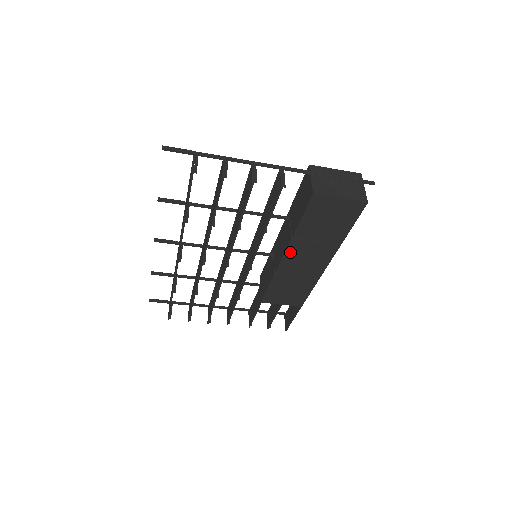
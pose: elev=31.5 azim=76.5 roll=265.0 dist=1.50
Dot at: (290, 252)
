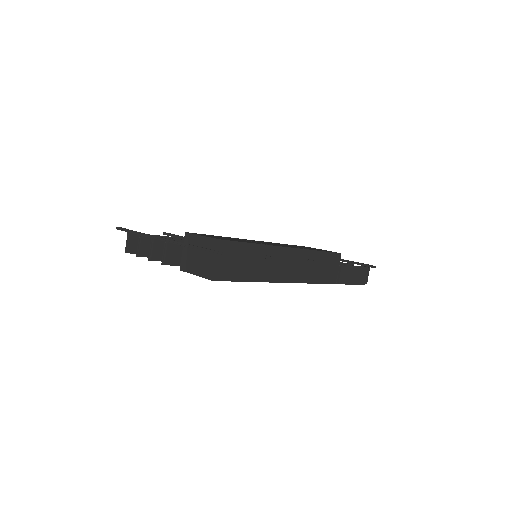
Dot at: occluded
